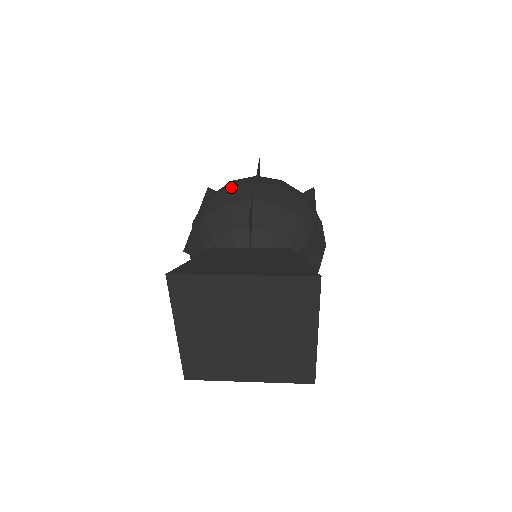
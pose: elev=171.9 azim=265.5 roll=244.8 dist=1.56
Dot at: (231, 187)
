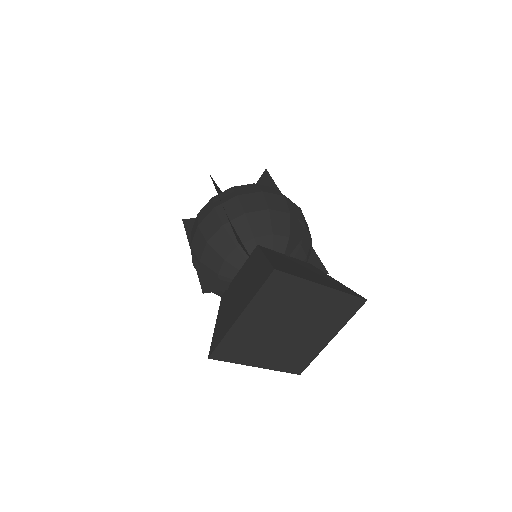
Dot at: (266, 193)
